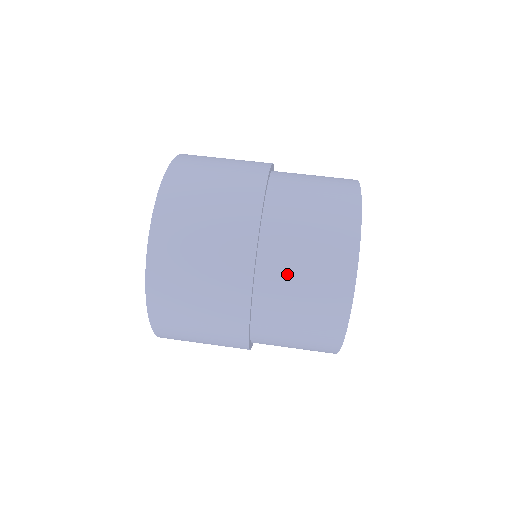
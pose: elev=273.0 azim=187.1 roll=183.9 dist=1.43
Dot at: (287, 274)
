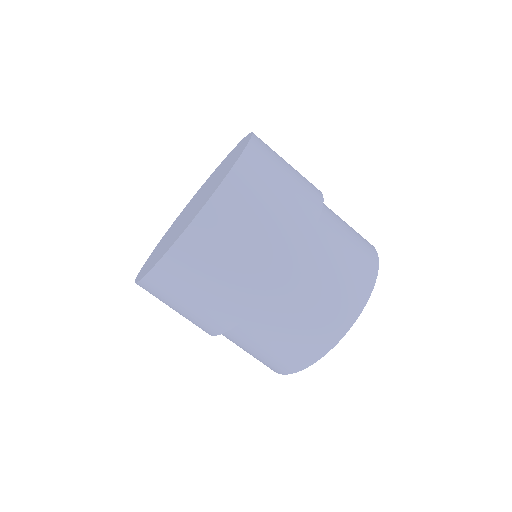
Dot at: (293, 308)
